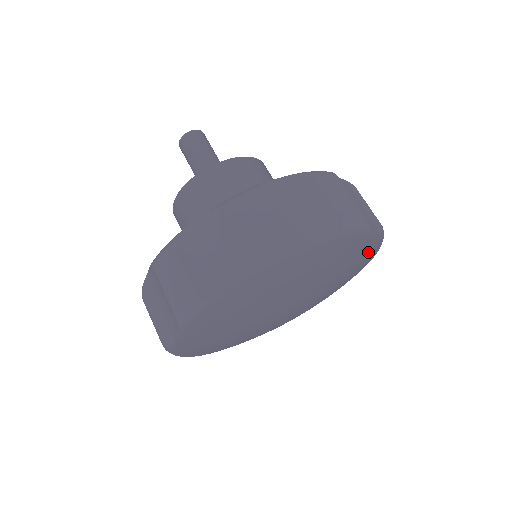
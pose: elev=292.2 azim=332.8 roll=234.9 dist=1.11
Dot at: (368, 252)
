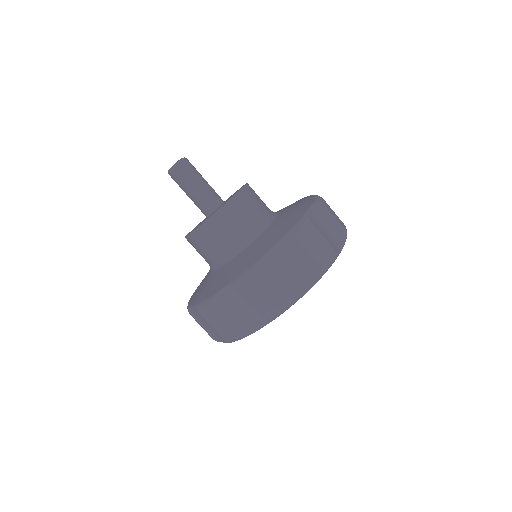
Dot at: occluded
